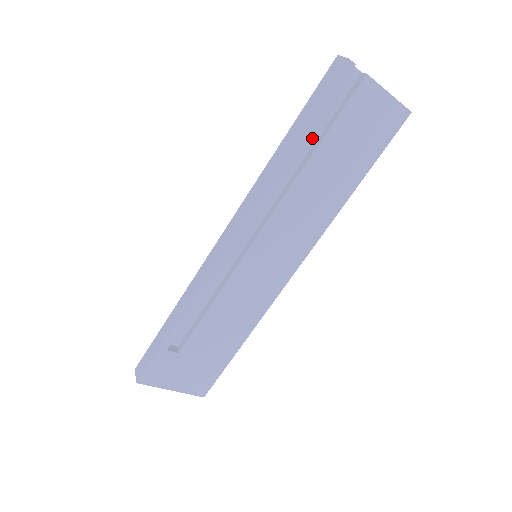
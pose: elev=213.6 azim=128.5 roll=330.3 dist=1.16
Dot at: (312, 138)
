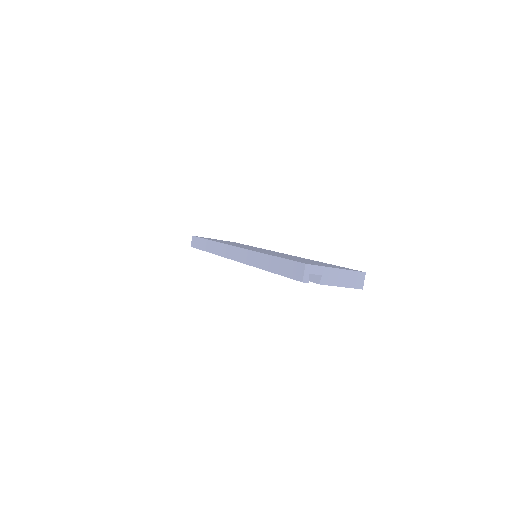
Dot at: occluded
